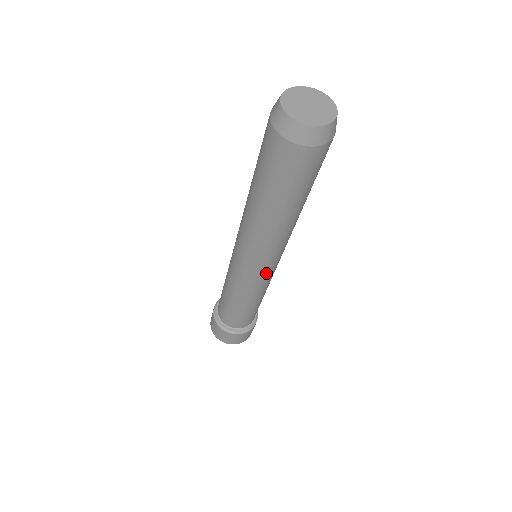
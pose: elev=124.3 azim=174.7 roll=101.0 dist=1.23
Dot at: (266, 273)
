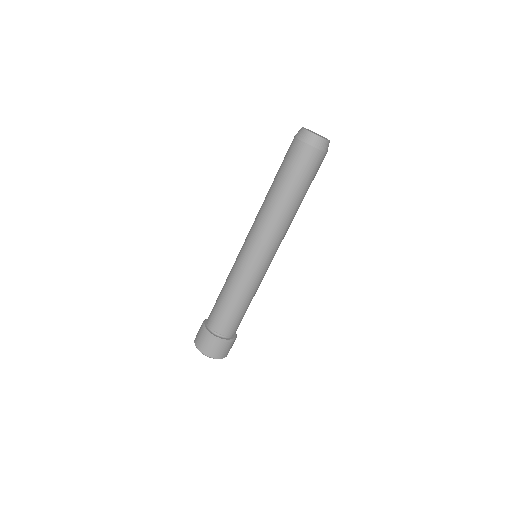
Dot at: occluded
